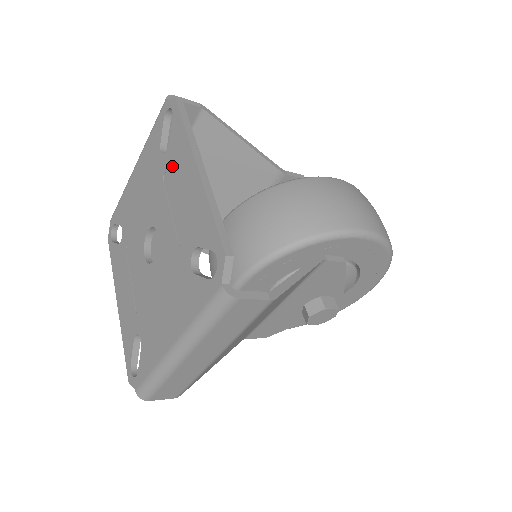
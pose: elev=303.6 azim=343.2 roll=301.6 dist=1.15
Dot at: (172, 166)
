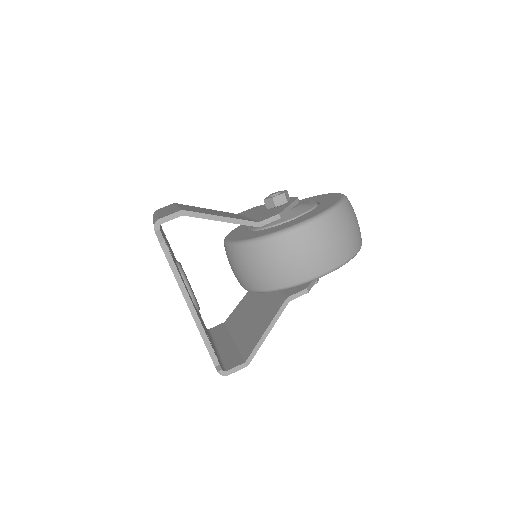
Dot at: occluded
